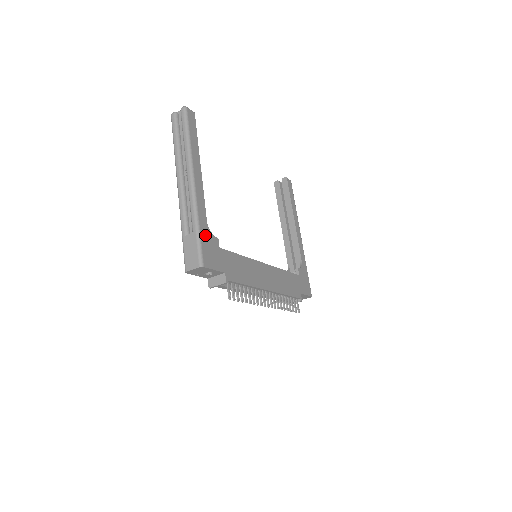
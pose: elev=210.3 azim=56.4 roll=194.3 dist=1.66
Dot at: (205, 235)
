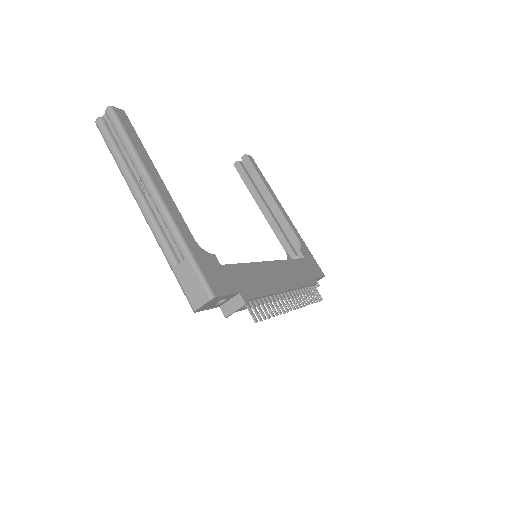
Dot at: (200, 257)
